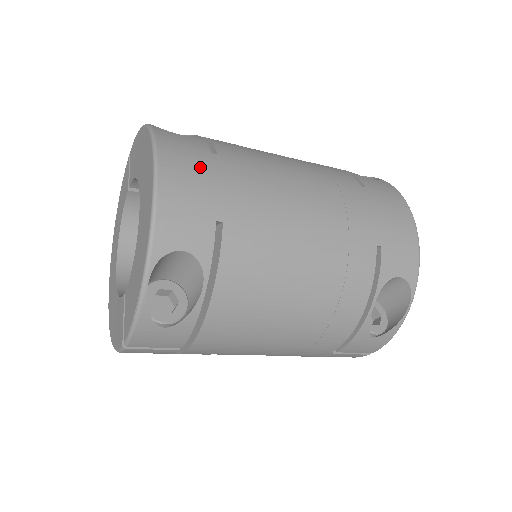
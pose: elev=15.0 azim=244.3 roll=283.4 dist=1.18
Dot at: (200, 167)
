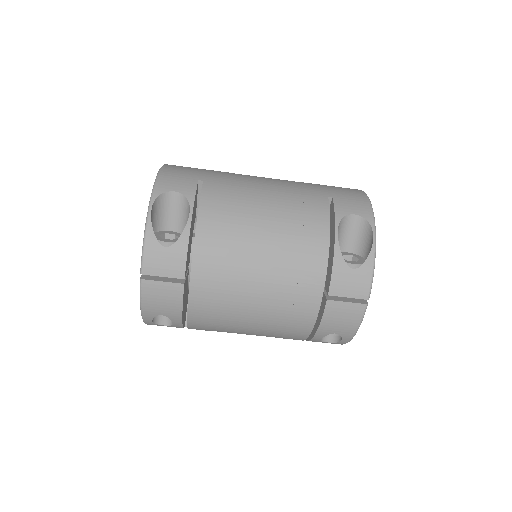
Dot at: (192, 168)
